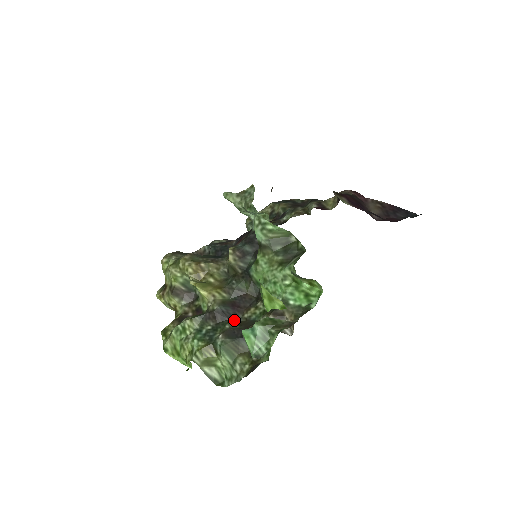
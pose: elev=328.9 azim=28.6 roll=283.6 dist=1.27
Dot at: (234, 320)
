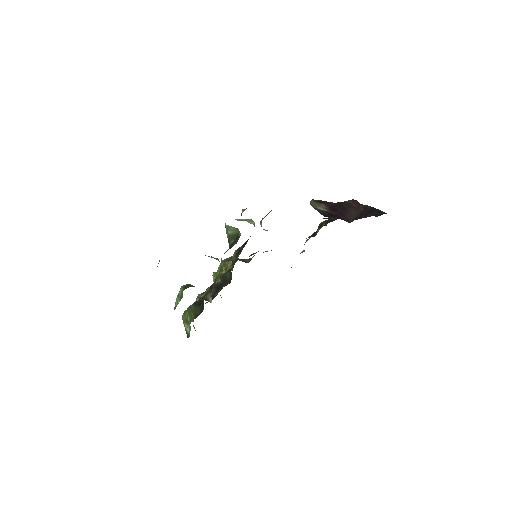
Dot at: (211, 296)
